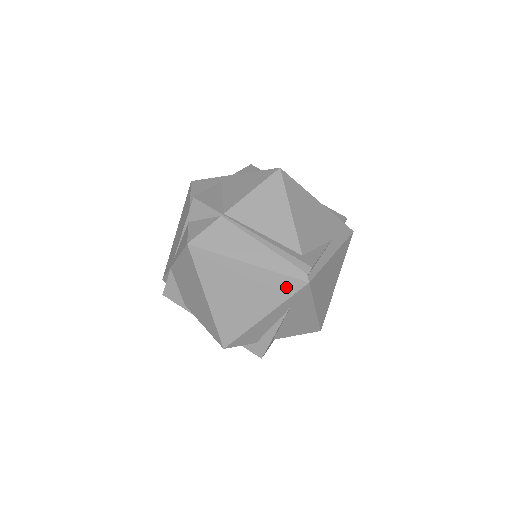
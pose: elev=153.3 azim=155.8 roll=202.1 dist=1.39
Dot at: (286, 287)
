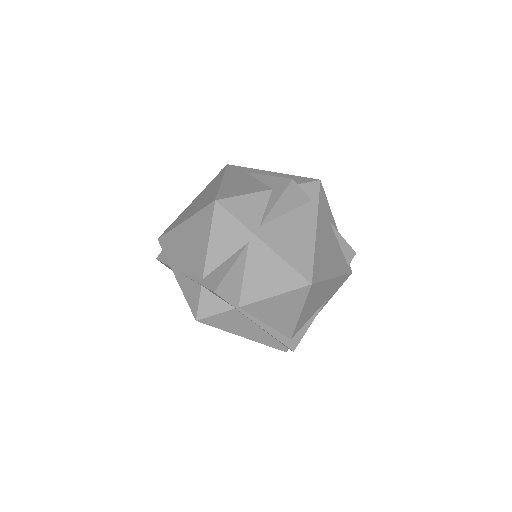
Dot at: occluded
